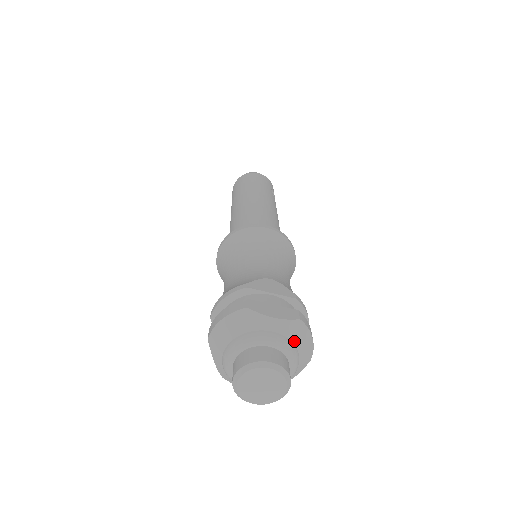
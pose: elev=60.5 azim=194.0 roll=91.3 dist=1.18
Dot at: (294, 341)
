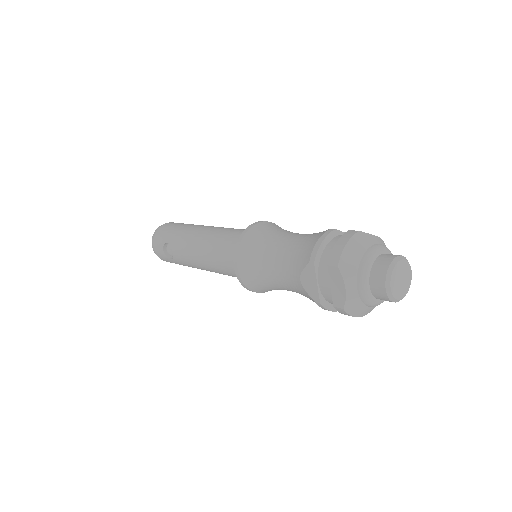
Dot at: occluded
